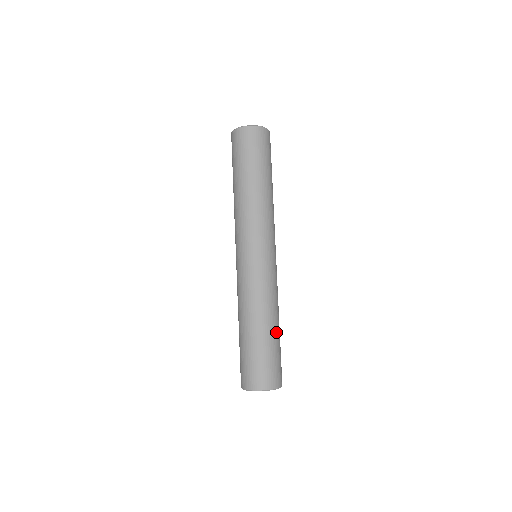
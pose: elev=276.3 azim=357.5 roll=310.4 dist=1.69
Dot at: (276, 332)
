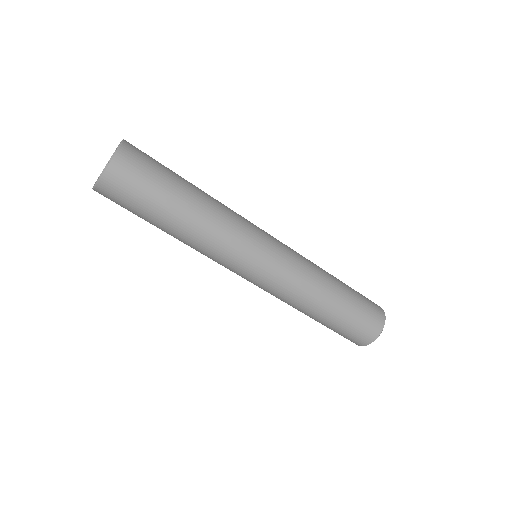
Dot at: (341, 298)
